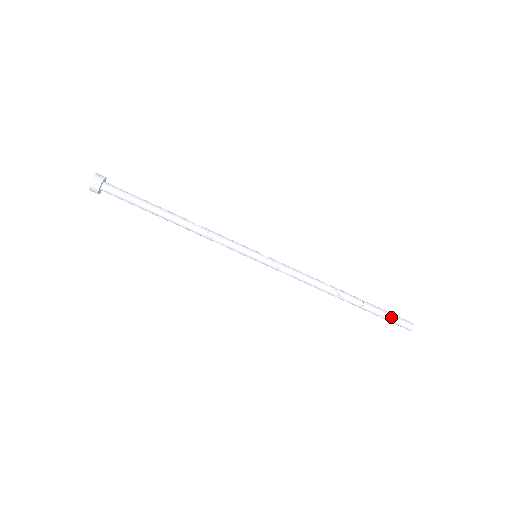
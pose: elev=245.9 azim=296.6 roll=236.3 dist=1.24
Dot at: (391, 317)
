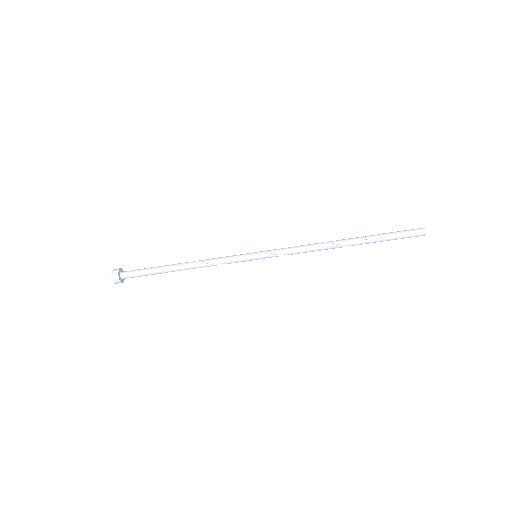
Dot at: (399, 236)
